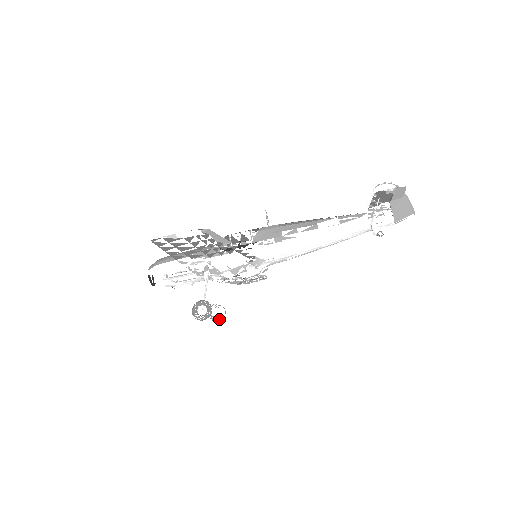
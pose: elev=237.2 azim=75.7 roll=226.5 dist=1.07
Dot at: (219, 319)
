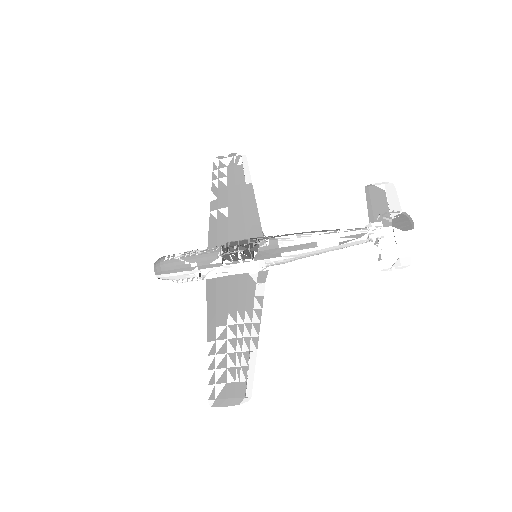
Dot at: occluded
